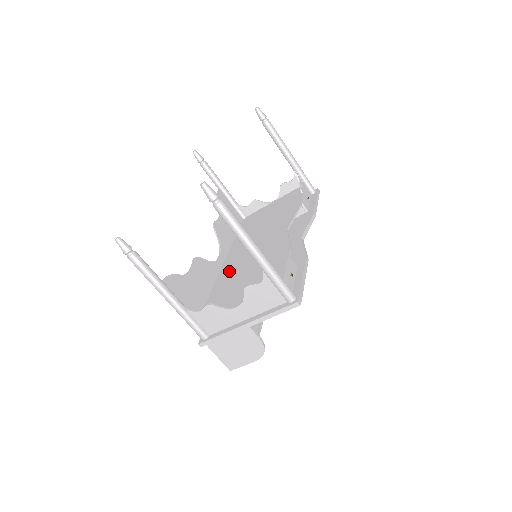
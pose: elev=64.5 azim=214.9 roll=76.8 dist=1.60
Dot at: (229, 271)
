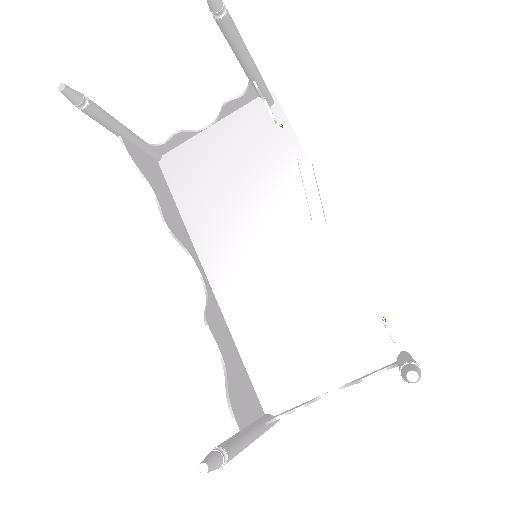
Dot at: (244, 304)
